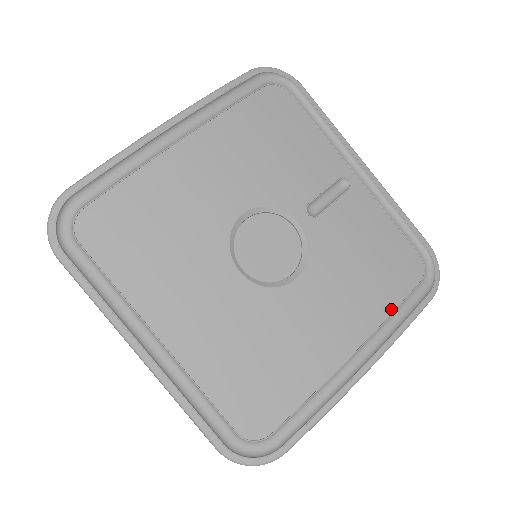
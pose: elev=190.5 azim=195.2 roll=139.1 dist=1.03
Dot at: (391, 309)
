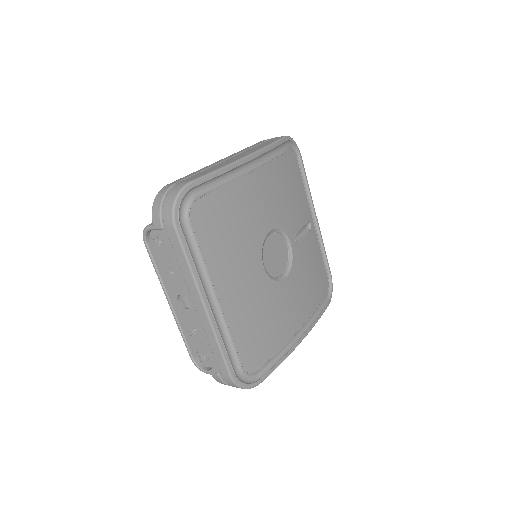
Dot at: (316, 307)
